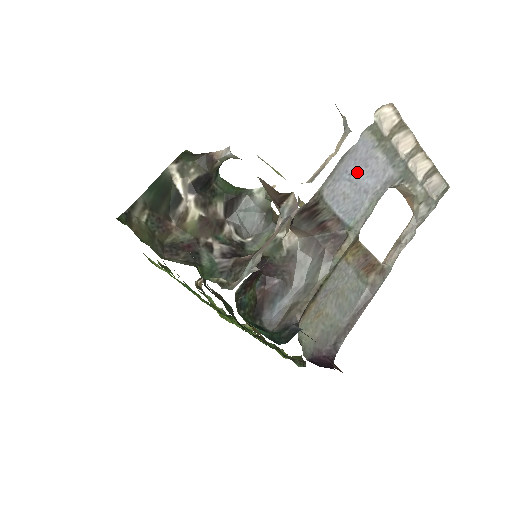
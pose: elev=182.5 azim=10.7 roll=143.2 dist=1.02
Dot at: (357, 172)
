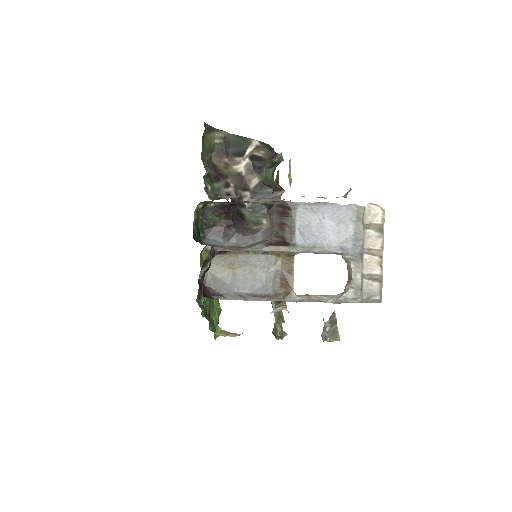
Dot at: (329, 222)
